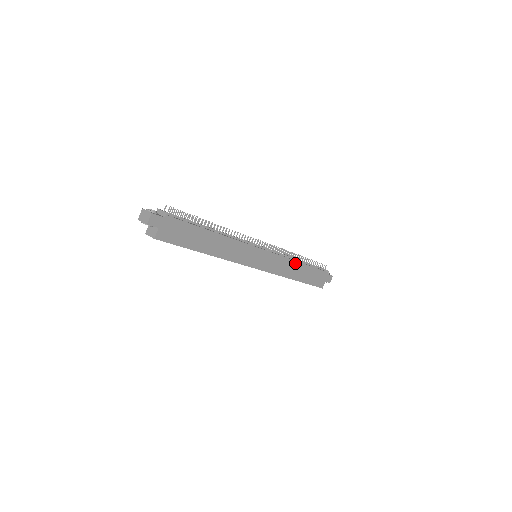
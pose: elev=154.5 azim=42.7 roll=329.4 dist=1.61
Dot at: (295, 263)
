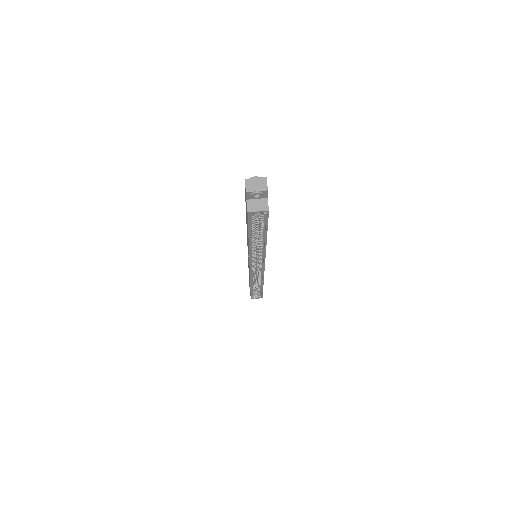
Dot at: occluded
